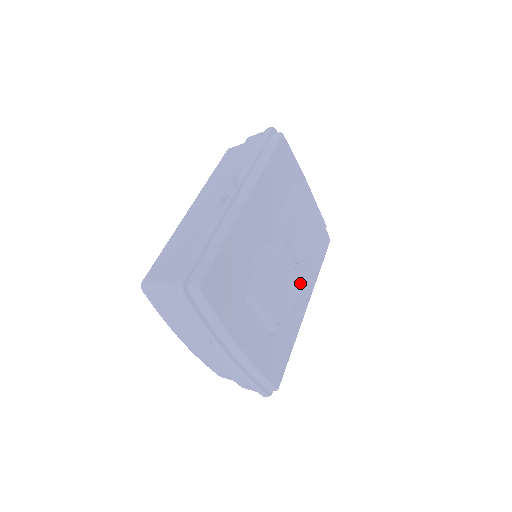
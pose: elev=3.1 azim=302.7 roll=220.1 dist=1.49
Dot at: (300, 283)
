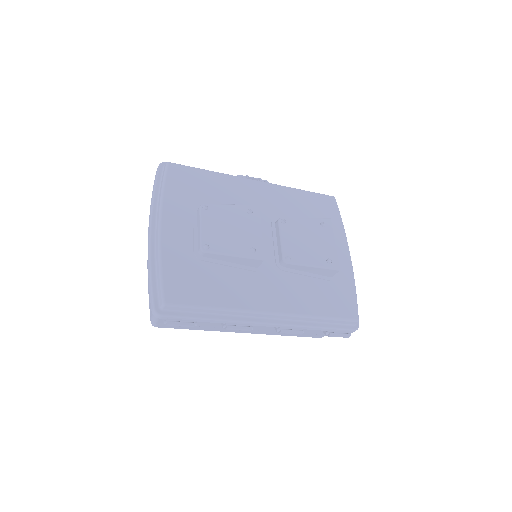
Dot at: (260, 251)
